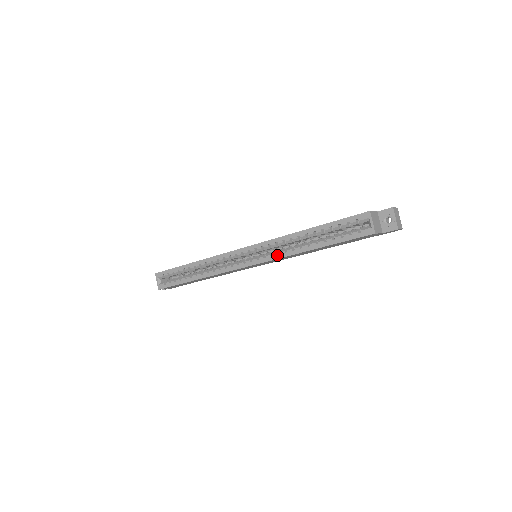
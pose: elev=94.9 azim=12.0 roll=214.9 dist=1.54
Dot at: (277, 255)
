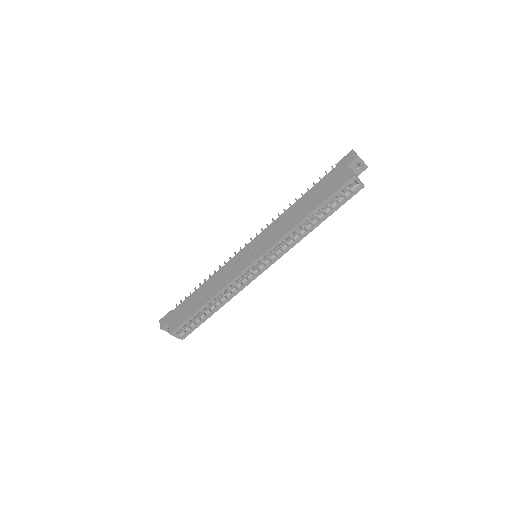
Dot at: (288, 248)
